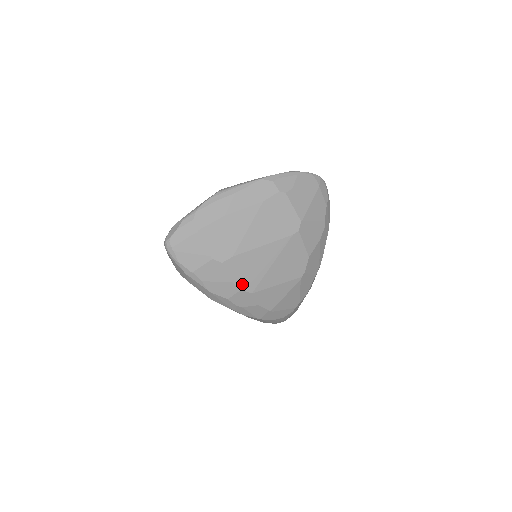
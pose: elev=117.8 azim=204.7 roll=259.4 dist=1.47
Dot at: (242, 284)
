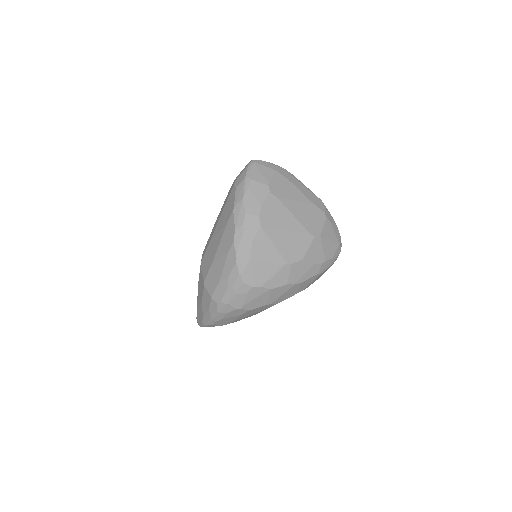
Dot at: (263, 215)
